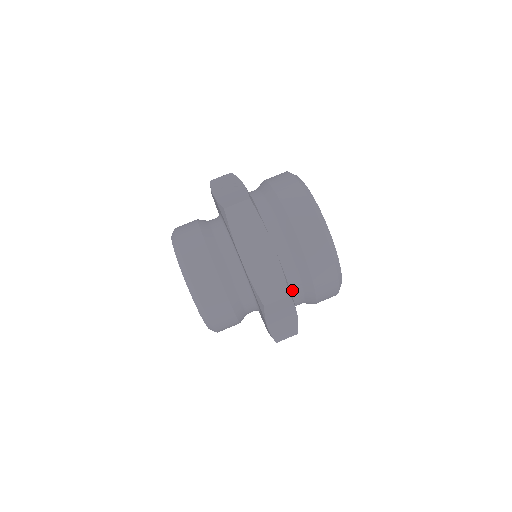
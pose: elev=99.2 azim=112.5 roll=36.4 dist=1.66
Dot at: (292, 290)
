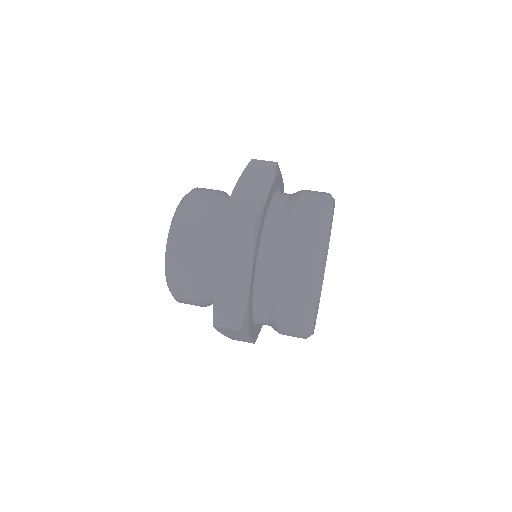
Dot at: (263, 254)
